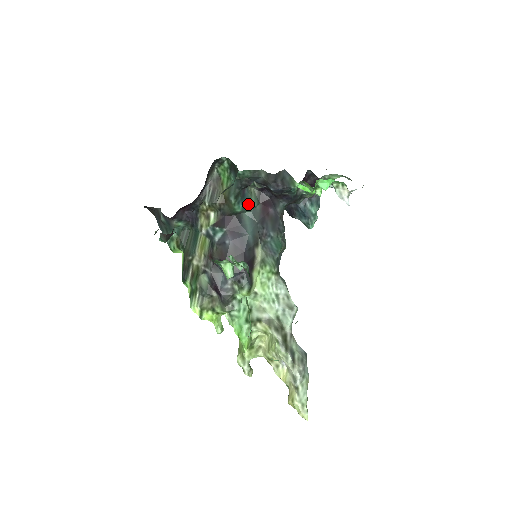
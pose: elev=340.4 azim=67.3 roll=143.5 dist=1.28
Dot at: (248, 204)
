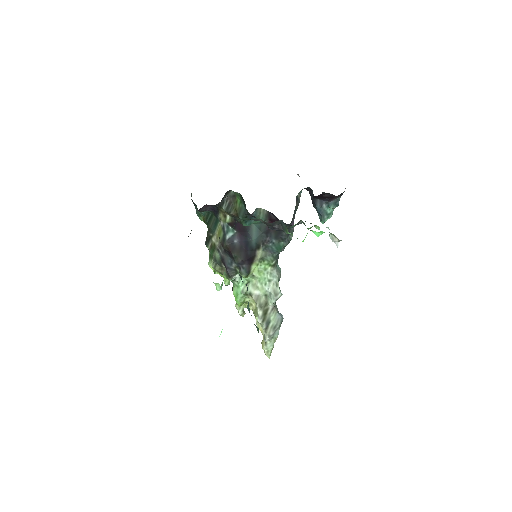
Dot at: (256, 221)
